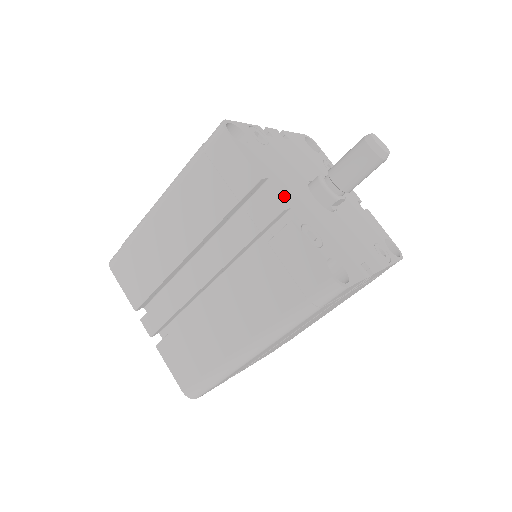
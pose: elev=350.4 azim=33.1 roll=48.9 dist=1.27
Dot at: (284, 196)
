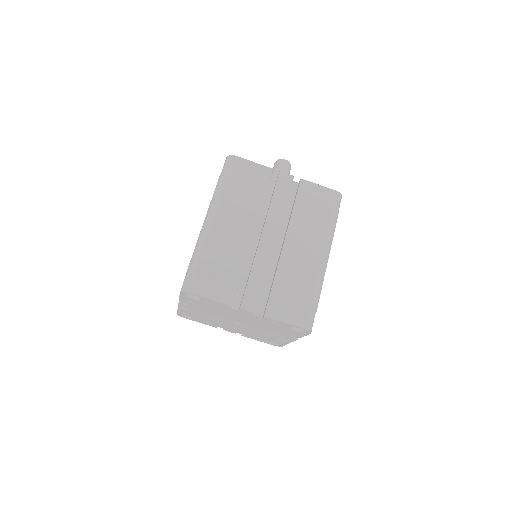
Dot at: occluded
